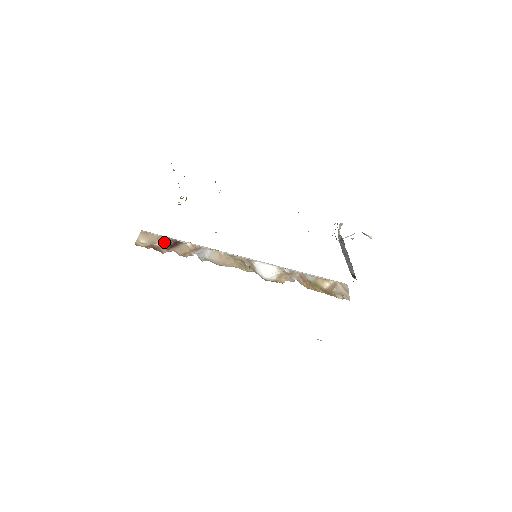
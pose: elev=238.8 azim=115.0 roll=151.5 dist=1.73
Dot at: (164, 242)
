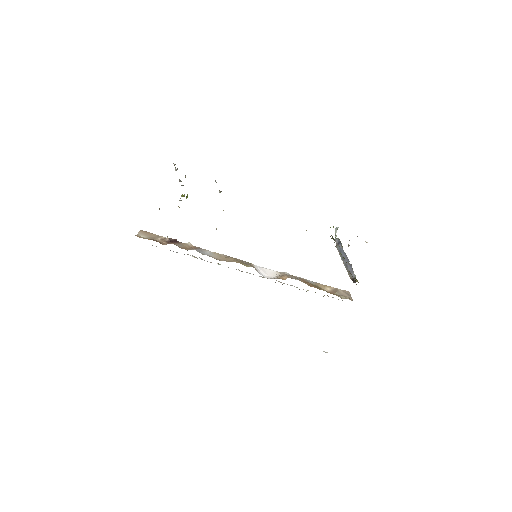
Dot at: (164, 238)
